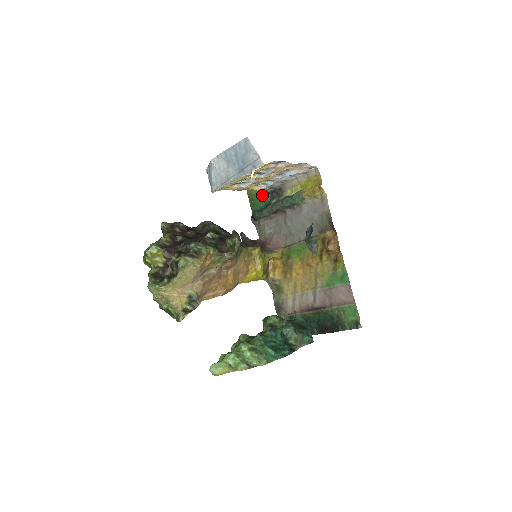
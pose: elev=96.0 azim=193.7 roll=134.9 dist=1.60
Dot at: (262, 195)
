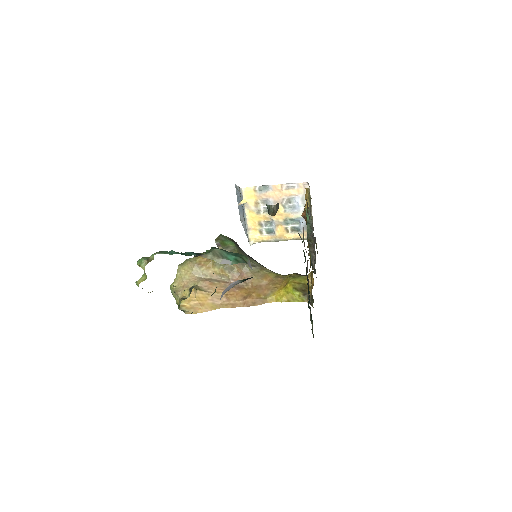
Dot at: occluded
